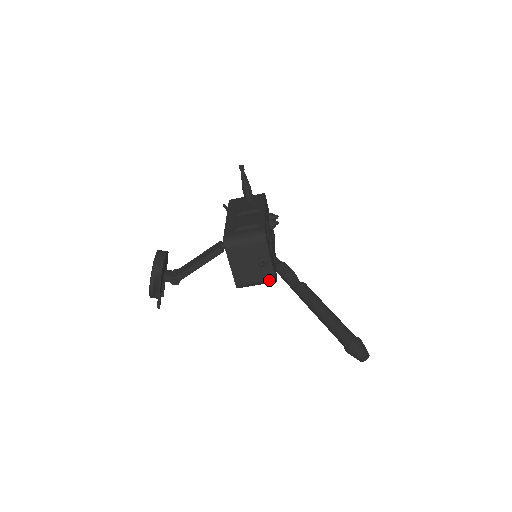
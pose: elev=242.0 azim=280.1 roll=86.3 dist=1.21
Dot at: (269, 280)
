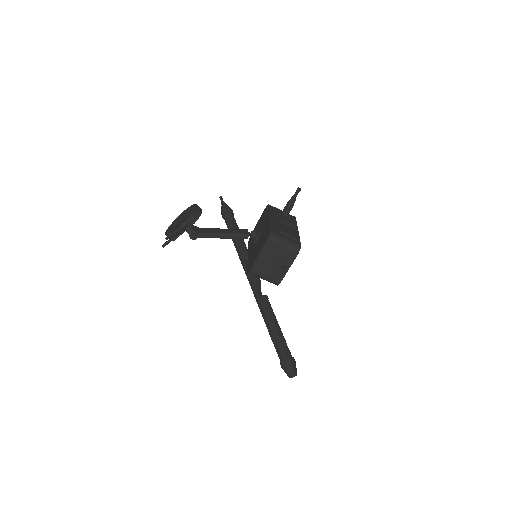
Dot at: (275, 281)
